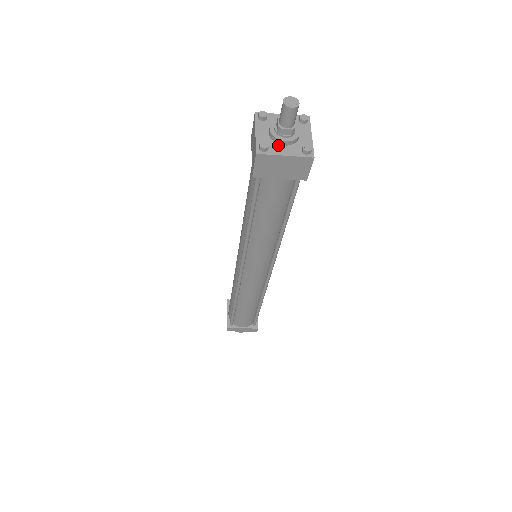
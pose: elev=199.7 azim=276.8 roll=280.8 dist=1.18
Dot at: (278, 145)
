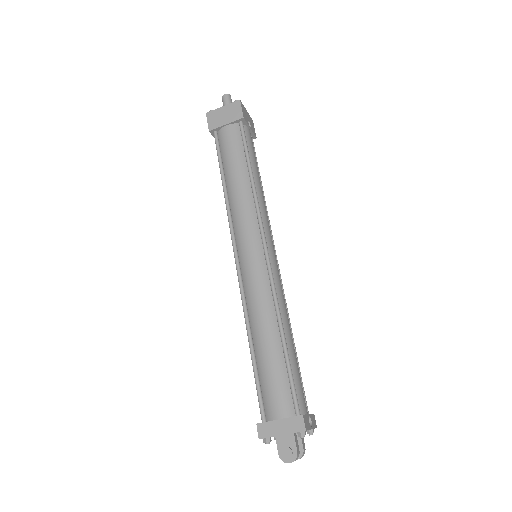
Dot at: occluded
